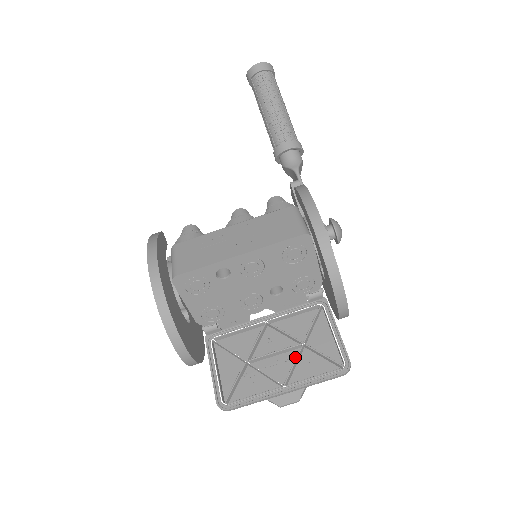
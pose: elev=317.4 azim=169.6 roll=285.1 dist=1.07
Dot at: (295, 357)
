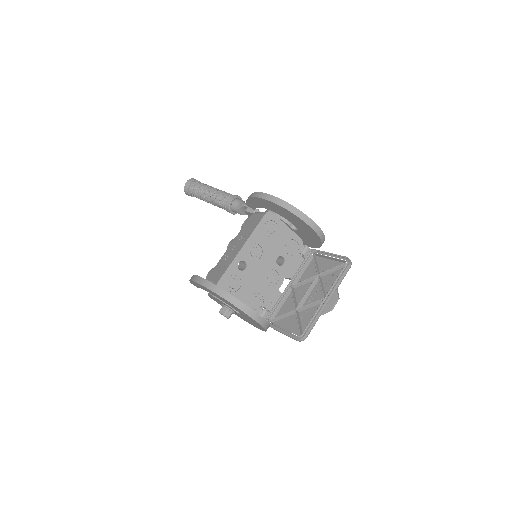
Dot at: (320, 285)
